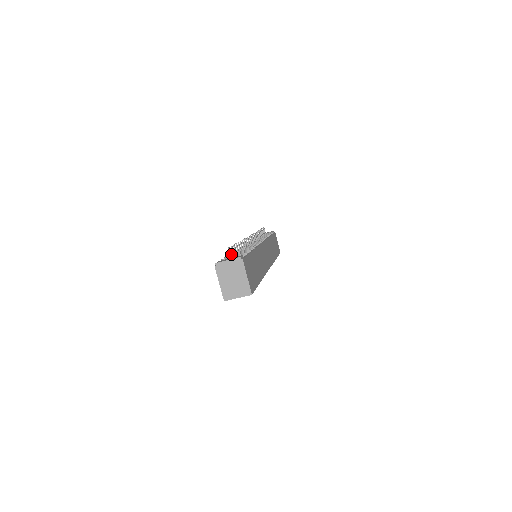
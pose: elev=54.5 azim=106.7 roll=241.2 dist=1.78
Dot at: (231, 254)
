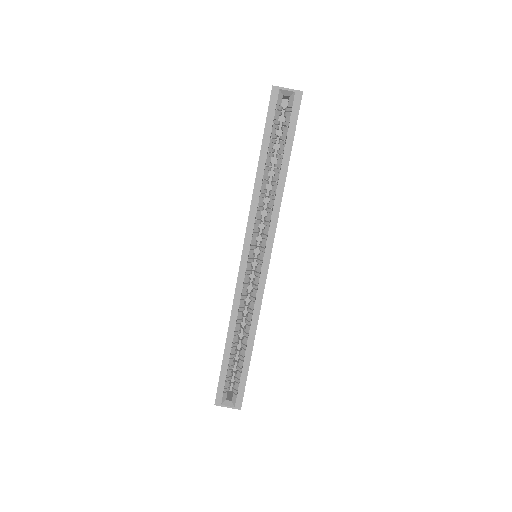
Dot at: occluded
